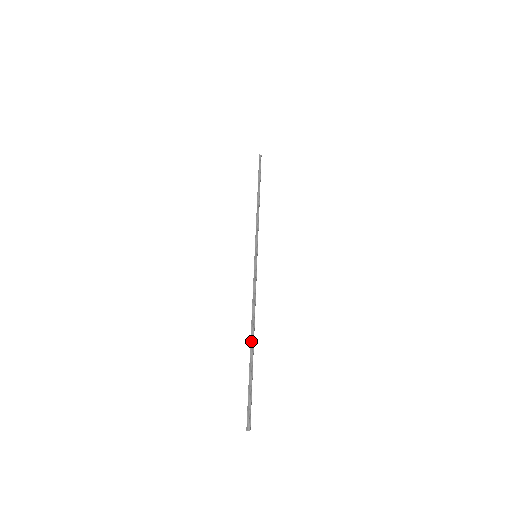
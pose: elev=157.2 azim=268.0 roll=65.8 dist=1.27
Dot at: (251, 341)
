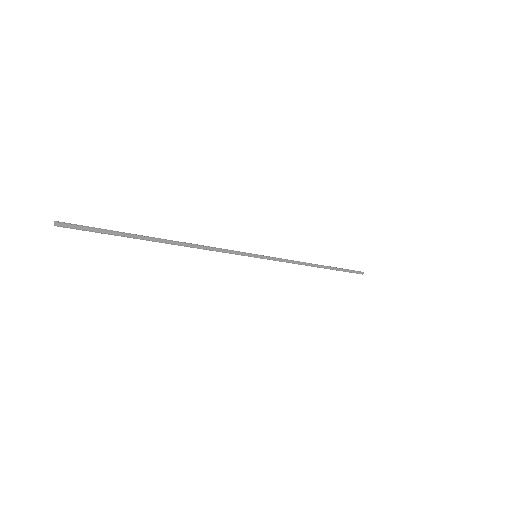
Dot at: (159, 238)
